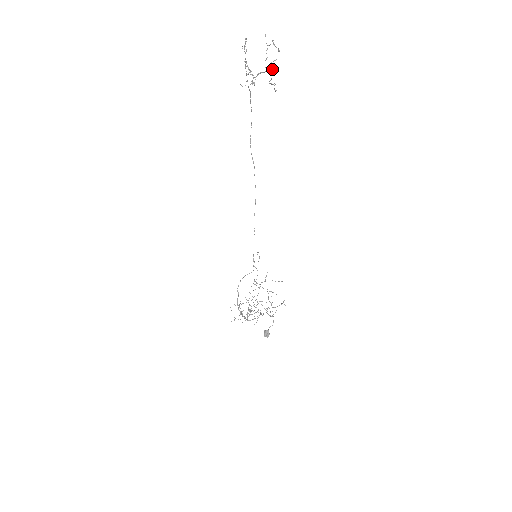
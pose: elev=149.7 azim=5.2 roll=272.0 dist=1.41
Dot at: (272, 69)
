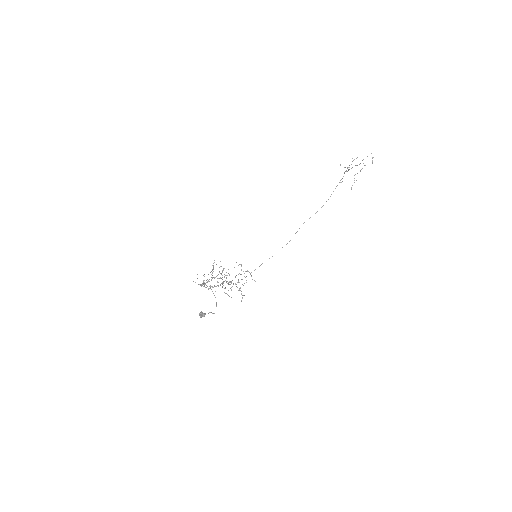
Dot at: (362, 168)
